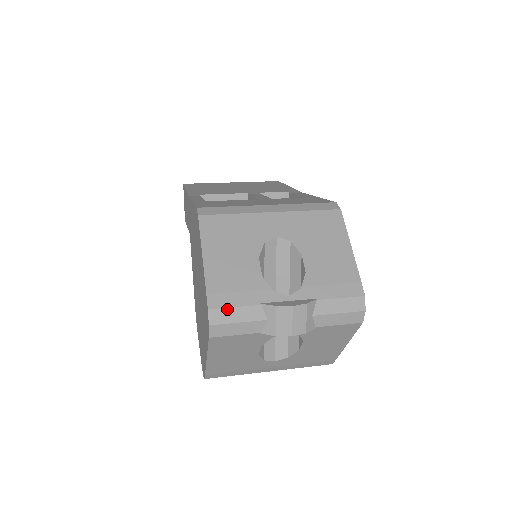
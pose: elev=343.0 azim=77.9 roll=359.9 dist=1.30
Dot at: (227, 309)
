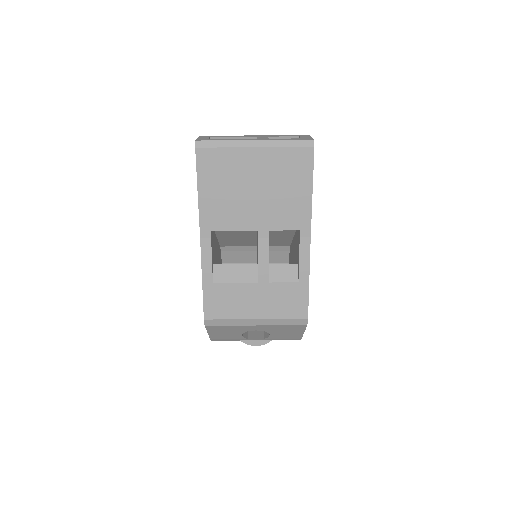
Dot at: (221, 340)
